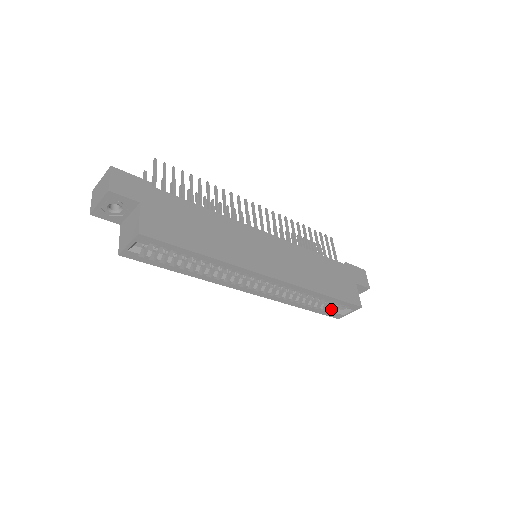
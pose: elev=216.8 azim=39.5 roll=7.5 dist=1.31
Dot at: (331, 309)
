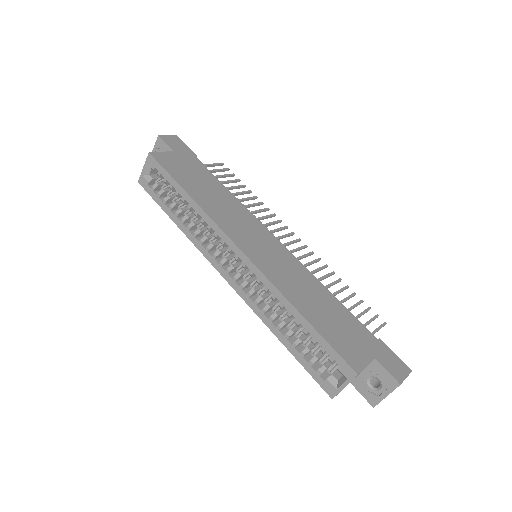
Dot at: (320, 367)
